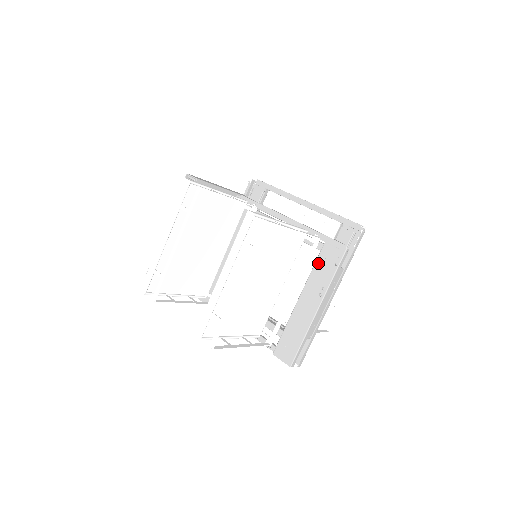
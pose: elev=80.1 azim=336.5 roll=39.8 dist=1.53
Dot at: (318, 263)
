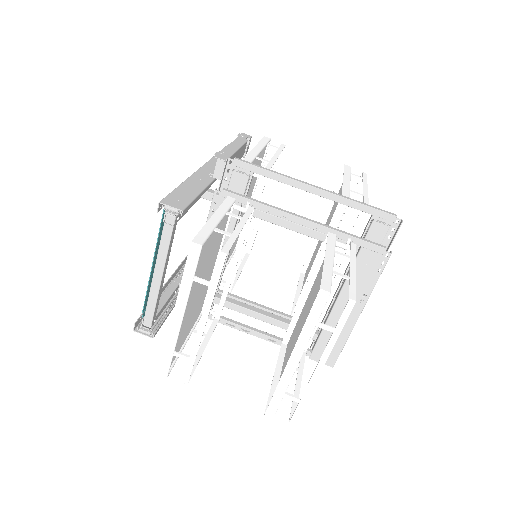
Dot at: occluded
